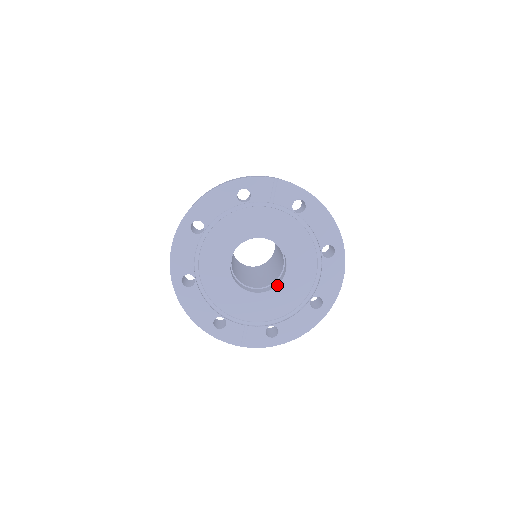
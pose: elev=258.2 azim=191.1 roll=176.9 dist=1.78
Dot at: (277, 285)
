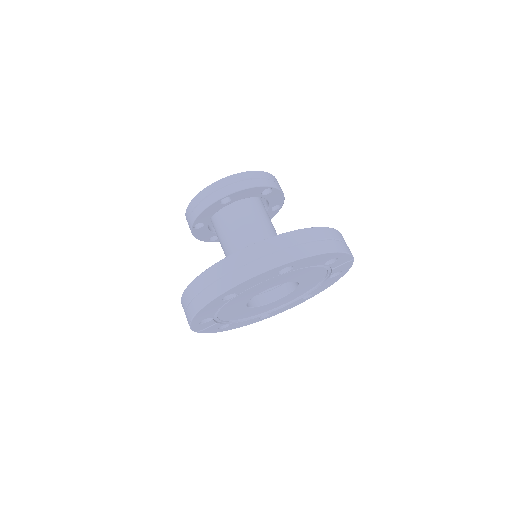
Dot at: (263, 305)
